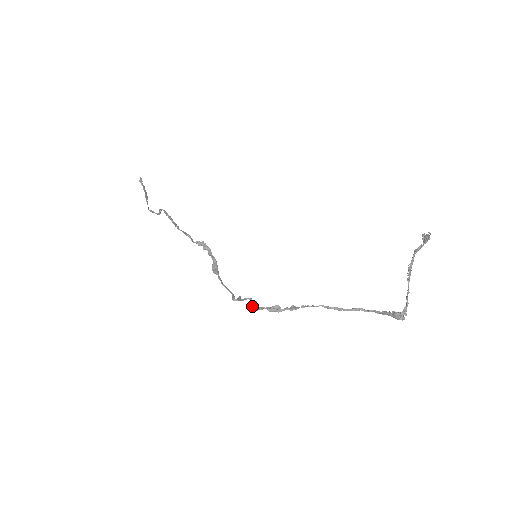
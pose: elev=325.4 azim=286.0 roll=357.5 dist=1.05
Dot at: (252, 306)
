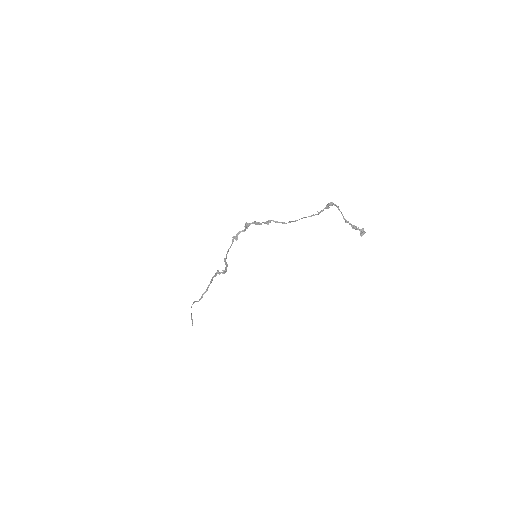
Dot at: (245, 225)
